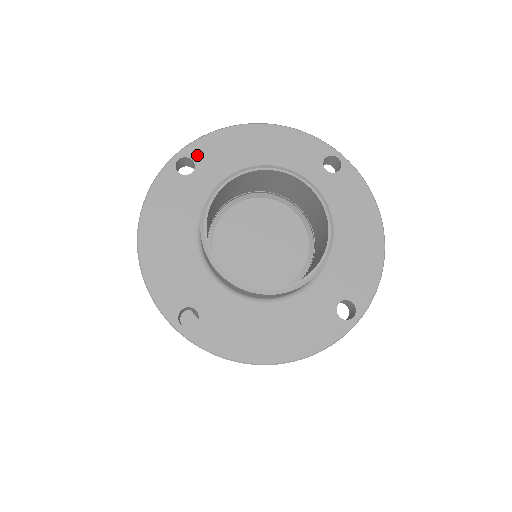
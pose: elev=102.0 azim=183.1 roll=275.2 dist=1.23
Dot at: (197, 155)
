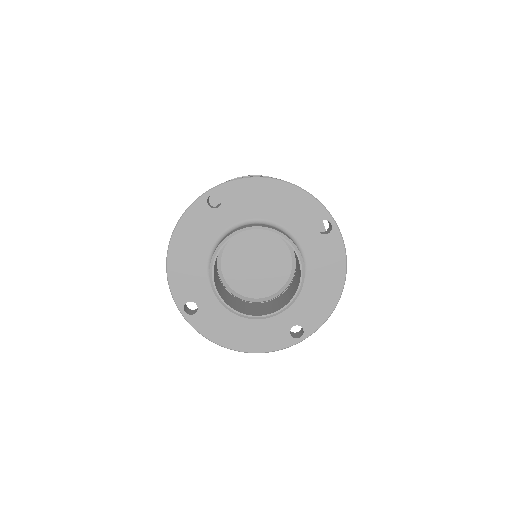
Dot at: (225, 194)
